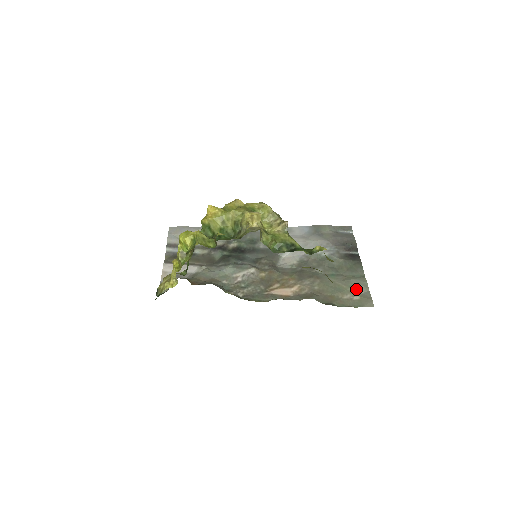
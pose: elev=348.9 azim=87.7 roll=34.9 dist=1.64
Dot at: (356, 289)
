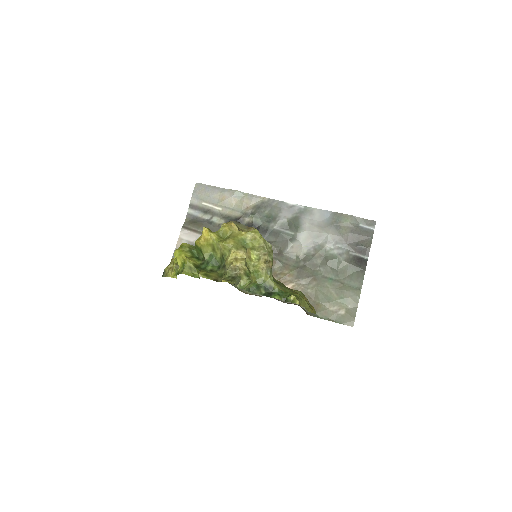
Dot at: (345, 302)
